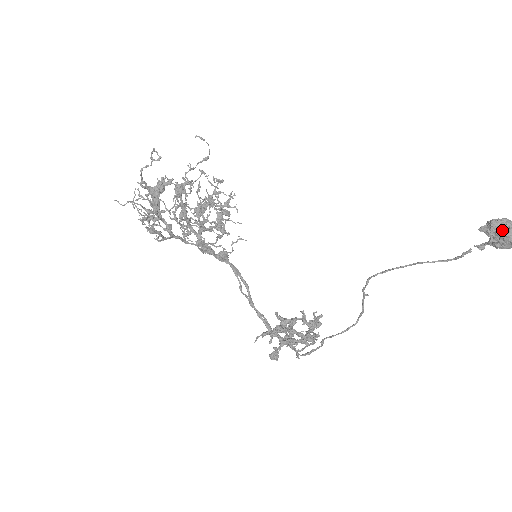
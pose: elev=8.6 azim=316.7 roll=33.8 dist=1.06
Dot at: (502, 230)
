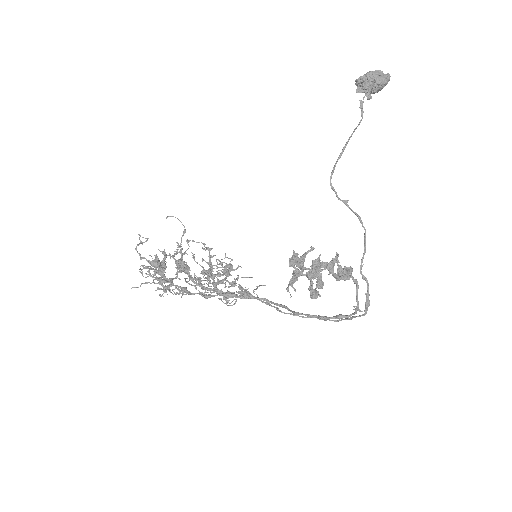
Dot at: (365, 76)
